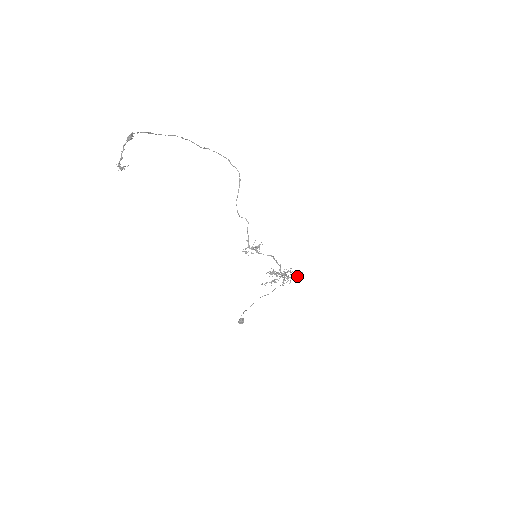
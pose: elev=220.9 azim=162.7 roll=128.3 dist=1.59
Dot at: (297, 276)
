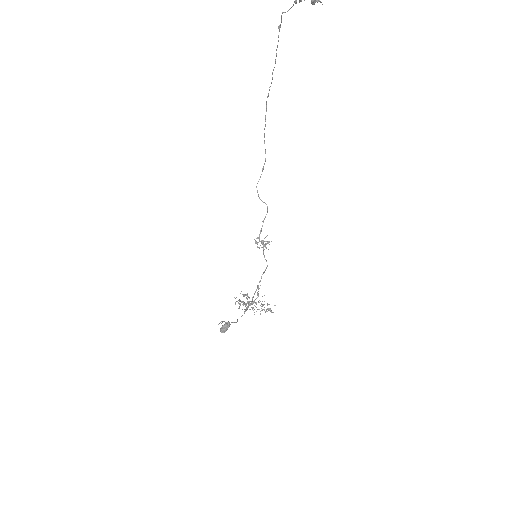
Dot at: (266, 311)
